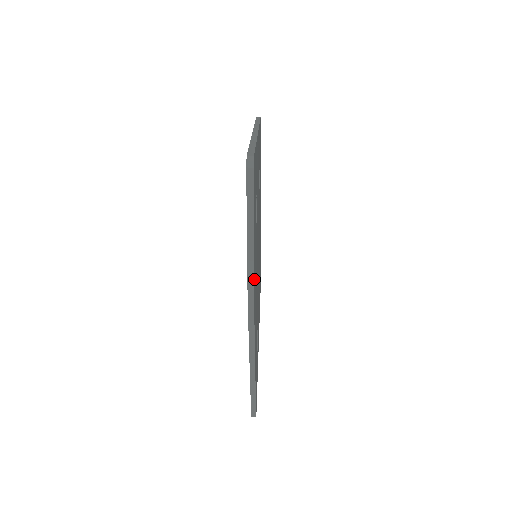
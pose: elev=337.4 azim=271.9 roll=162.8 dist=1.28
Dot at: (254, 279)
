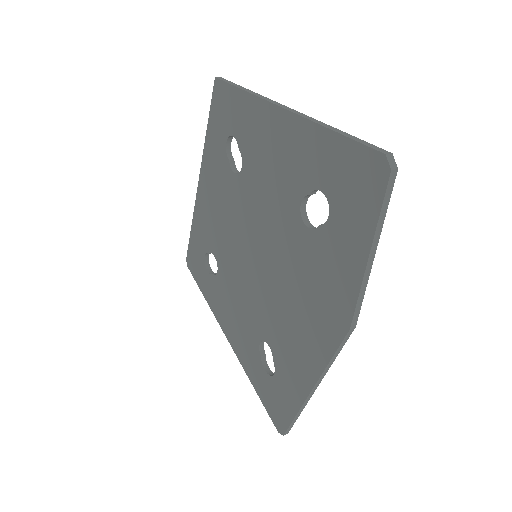
Dot at: occluded
